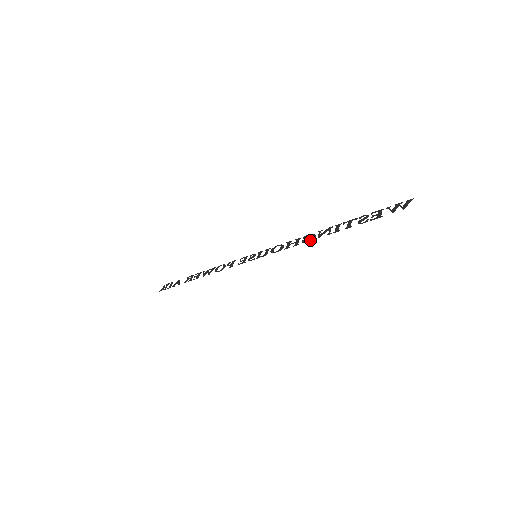
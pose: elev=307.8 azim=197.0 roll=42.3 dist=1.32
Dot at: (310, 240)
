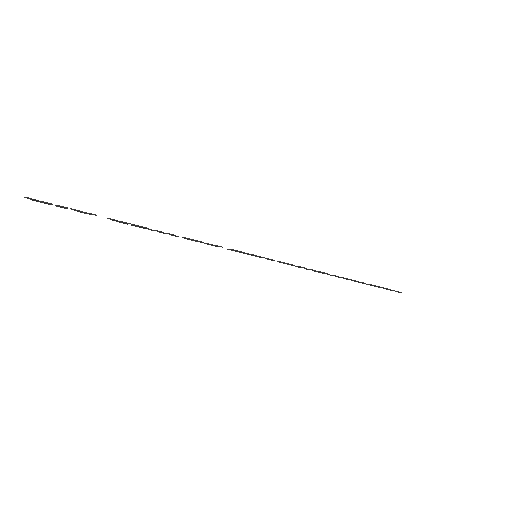
Dot at: occluded
